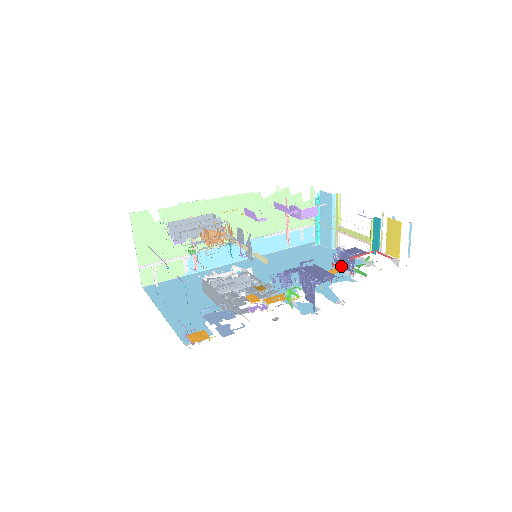
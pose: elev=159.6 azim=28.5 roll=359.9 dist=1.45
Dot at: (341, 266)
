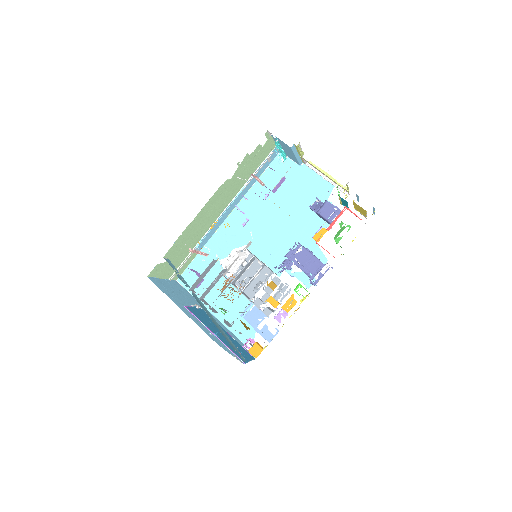
Dot at: (321, 229)
